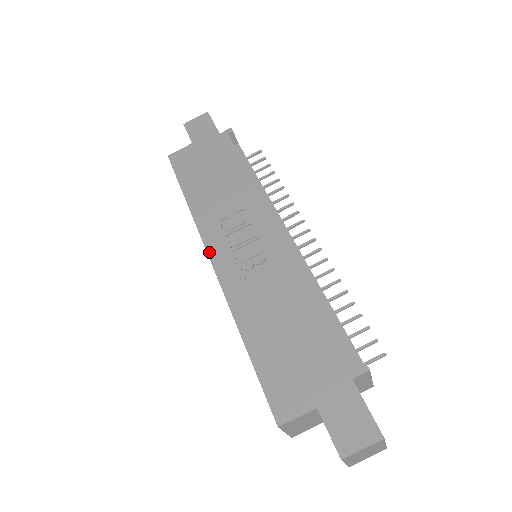
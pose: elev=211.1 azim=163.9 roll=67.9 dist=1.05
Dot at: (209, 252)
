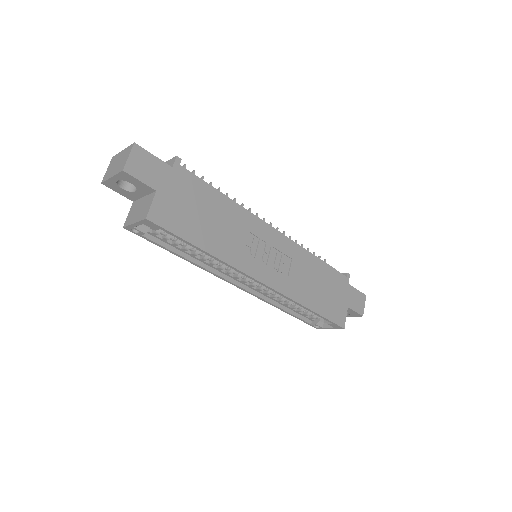
Dot at: (257, 278)
